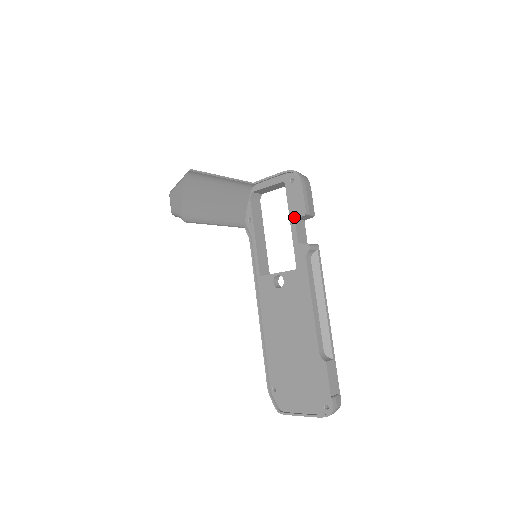
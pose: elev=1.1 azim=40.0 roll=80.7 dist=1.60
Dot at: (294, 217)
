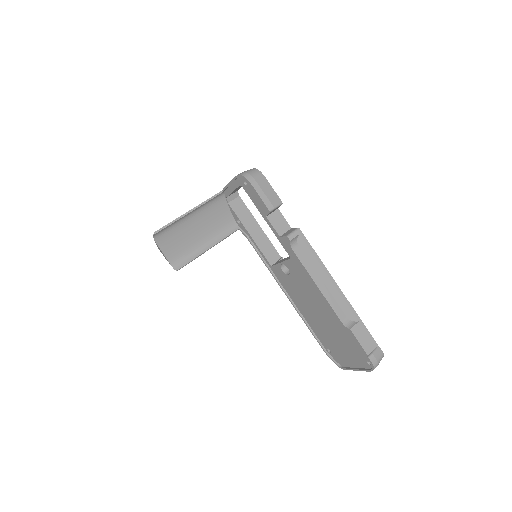
Dot at: (264, 215)
